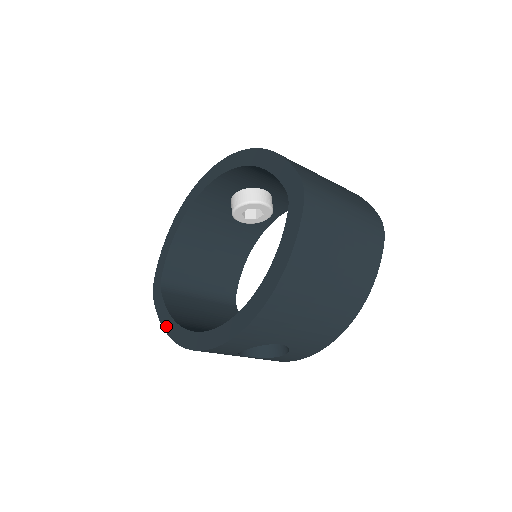
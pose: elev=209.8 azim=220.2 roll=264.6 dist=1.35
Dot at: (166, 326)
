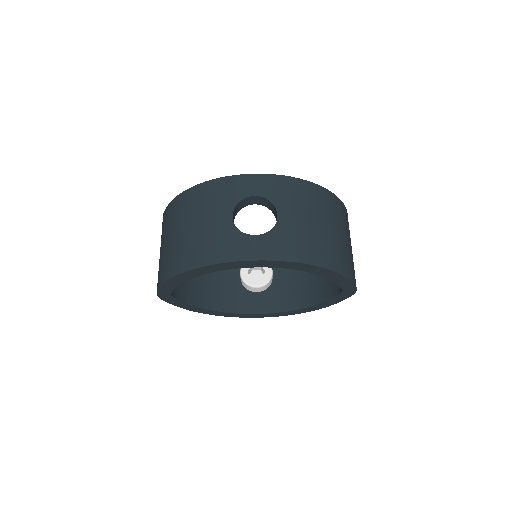
Dot at: occluded
